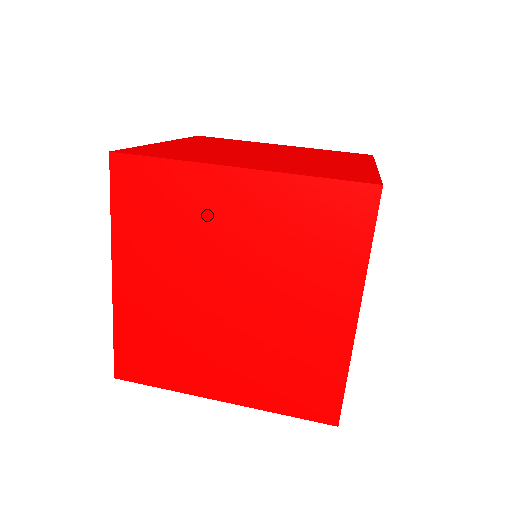
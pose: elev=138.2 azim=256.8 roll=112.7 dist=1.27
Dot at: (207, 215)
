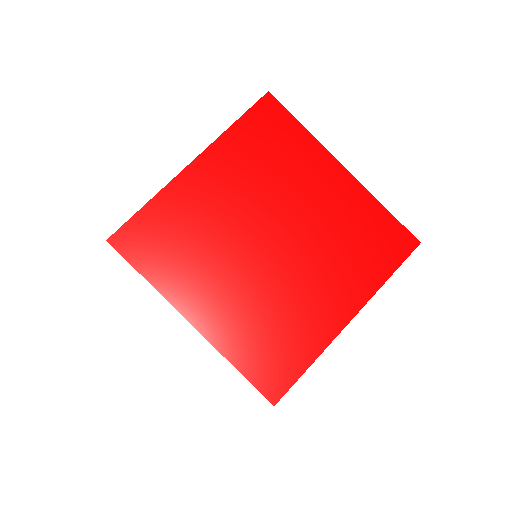
Dot at: occluded
